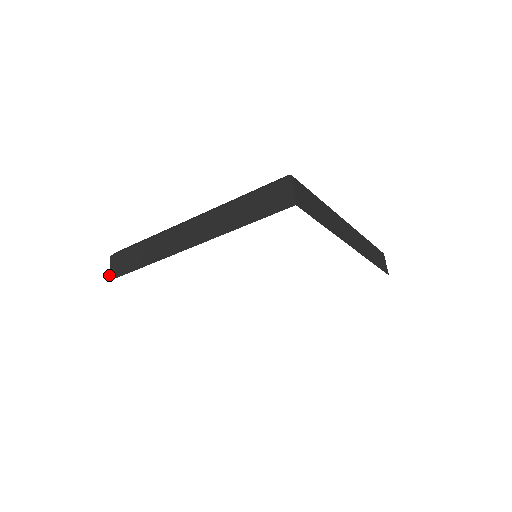
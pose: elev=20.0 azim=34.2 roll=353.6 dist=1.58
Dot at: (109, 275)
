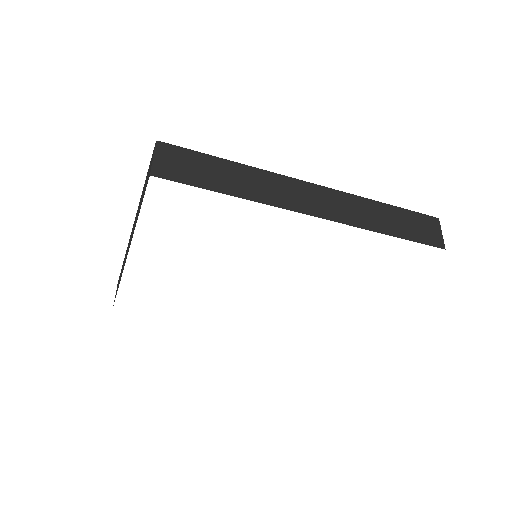
Dot at: occluded
